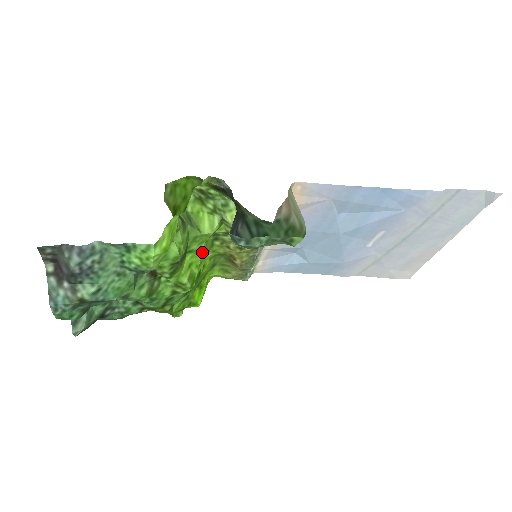
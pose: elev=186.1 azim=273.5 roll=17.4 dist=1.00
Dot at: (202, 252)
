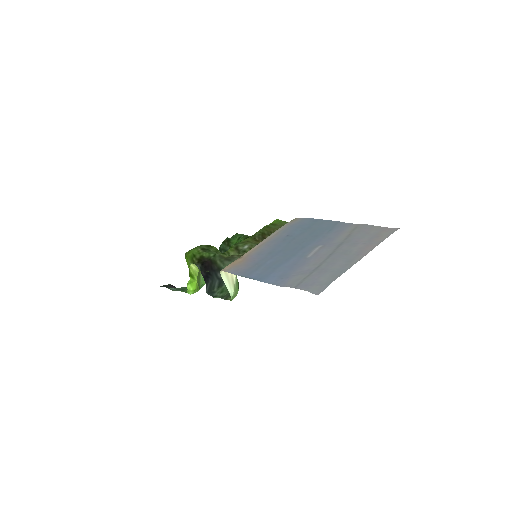
Dot at: occluded
